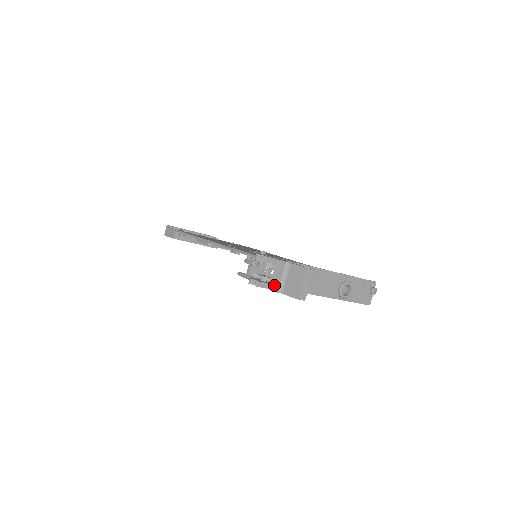
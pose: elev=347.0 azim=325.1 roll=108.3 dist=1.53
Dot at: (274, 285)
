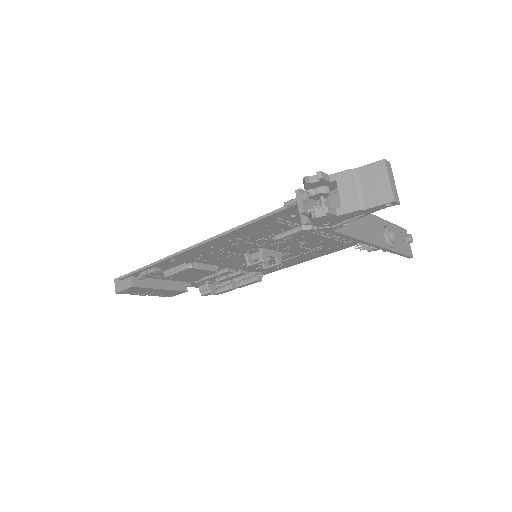
Dot at: (348, 204)
